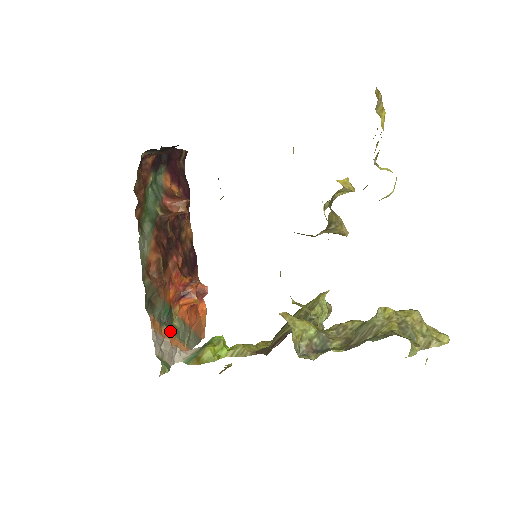
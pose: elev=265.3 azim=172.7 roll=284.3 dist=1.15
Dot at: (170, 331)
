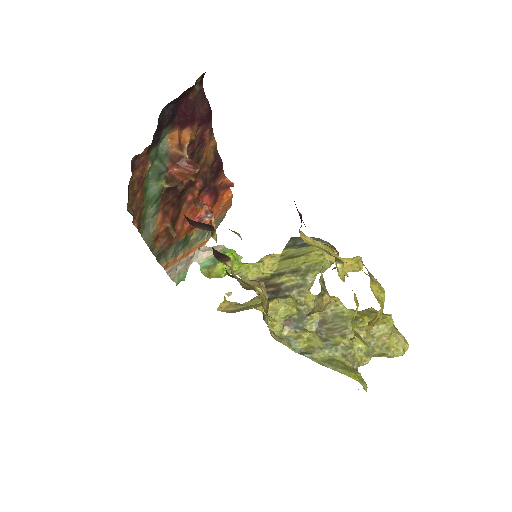
Dot at: (186, 252)
